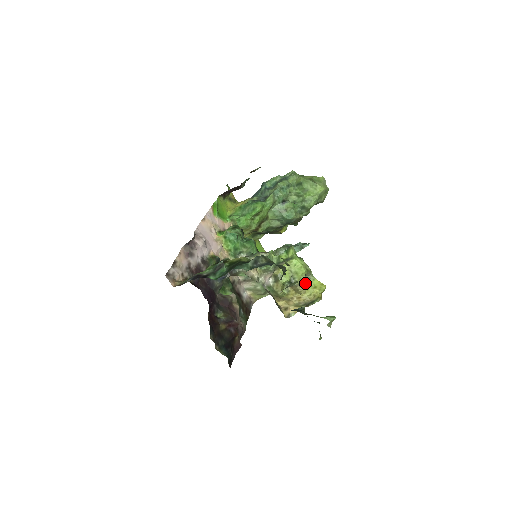
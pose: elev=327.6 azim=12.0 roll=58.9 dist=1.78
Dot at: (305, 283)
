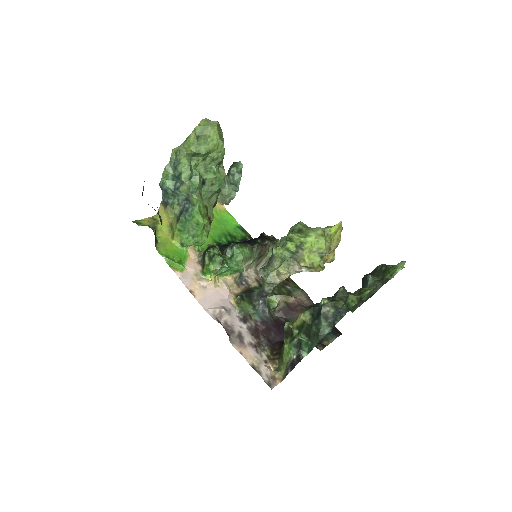
Dot at: (330, 243)
